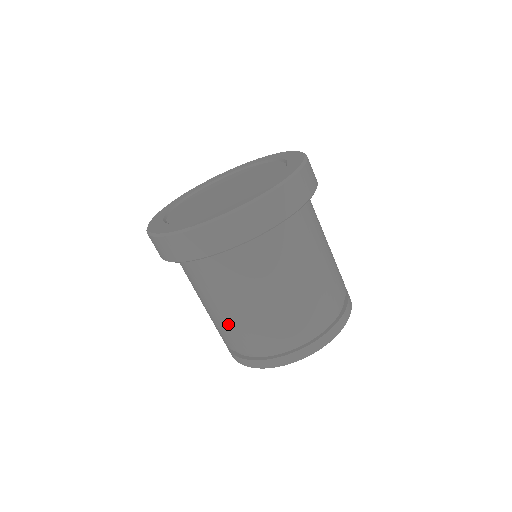
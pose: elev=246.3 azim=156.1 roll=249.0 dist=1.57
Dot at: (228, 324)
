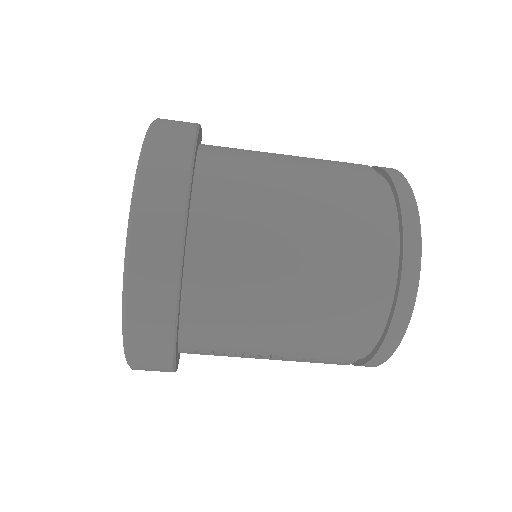
Dot at: (314, 323)
